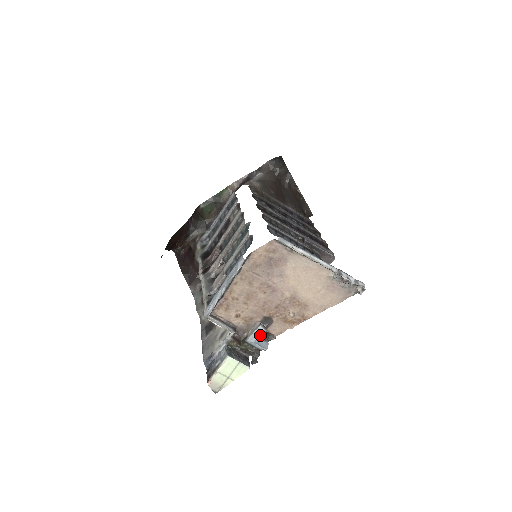
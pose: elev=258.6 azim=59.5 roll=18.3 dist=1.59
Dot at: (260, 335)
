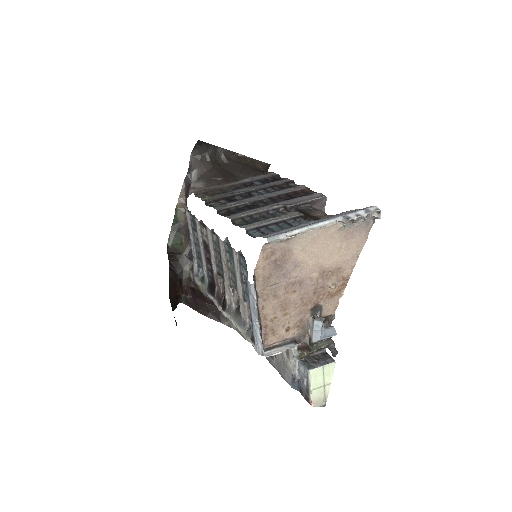
Dot at: (321, 329)
